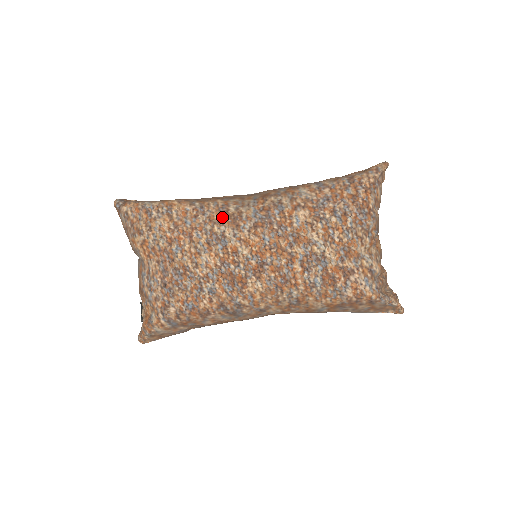
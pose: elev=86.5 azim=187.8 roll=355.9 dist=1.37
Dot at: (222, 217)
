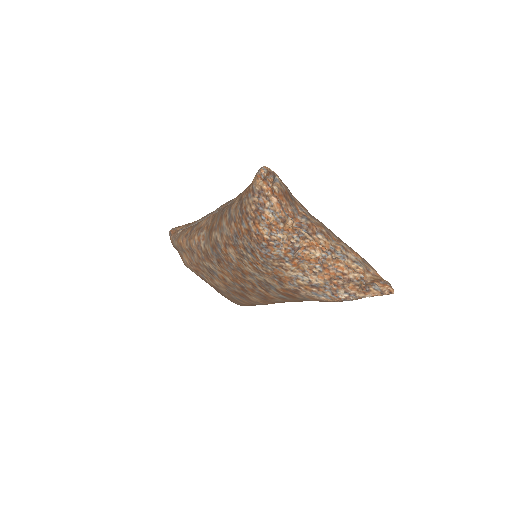
Dot at: (202, 255)
